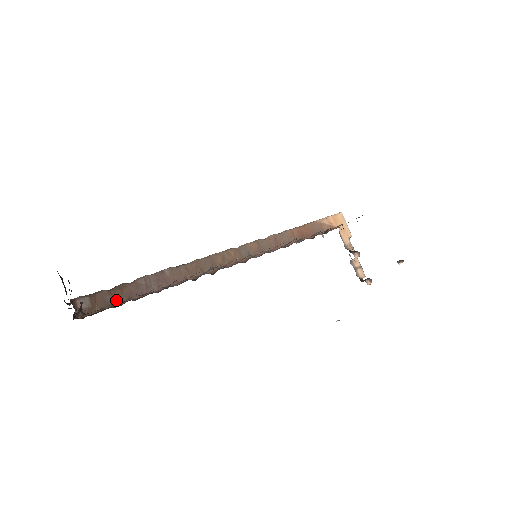
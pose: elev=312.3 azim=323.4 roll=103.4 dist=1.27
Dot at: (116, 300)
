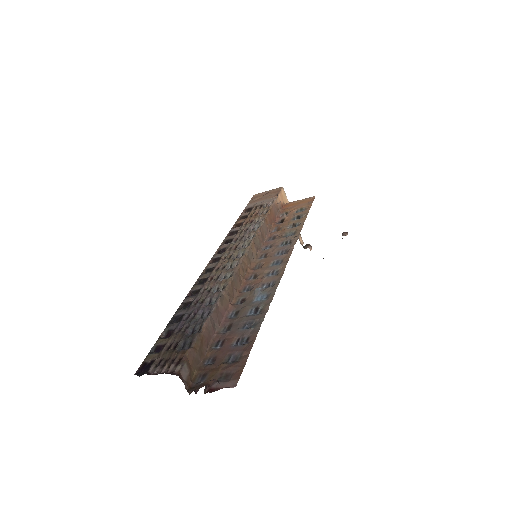
Dot at: (201, 354)
